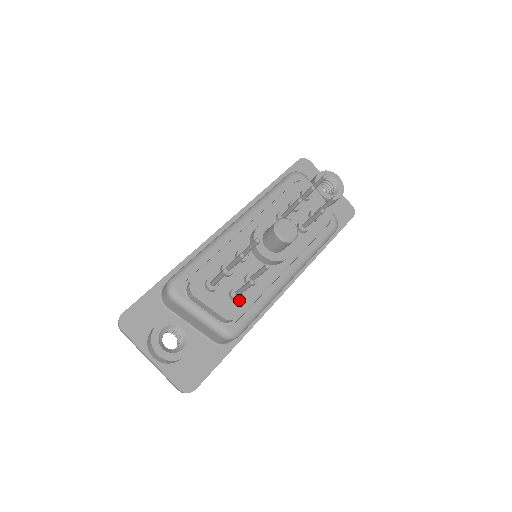
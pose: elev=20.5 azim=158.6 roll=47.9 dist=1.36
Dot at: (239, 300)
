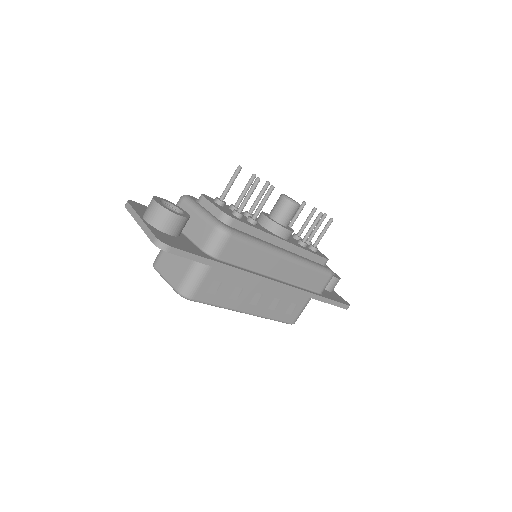
Dot at: (239, 218)
